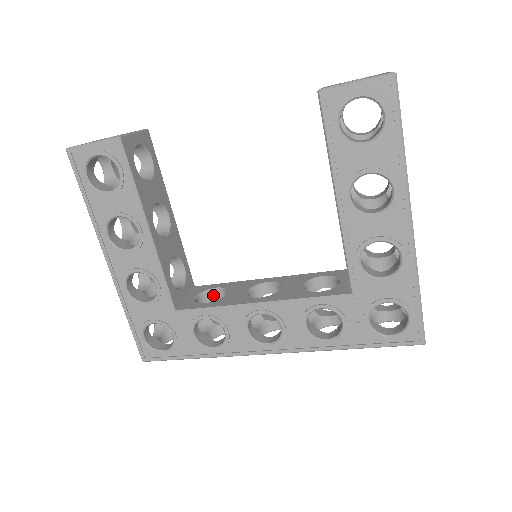
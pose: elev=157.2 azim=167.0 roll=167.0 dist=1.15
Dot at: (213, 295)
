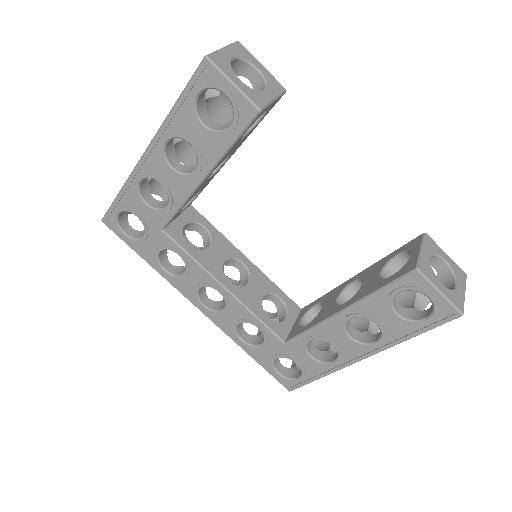
Dot at: (198, 228)
